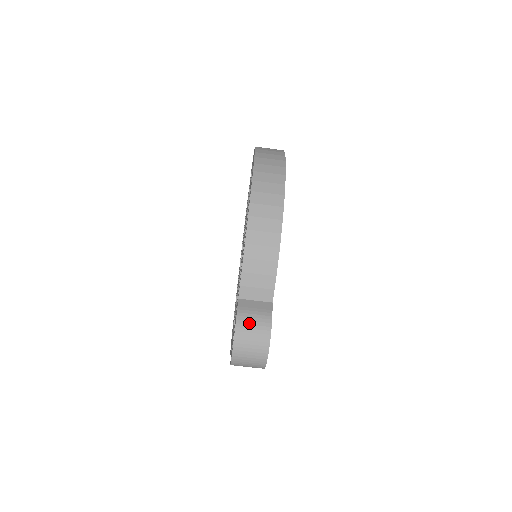
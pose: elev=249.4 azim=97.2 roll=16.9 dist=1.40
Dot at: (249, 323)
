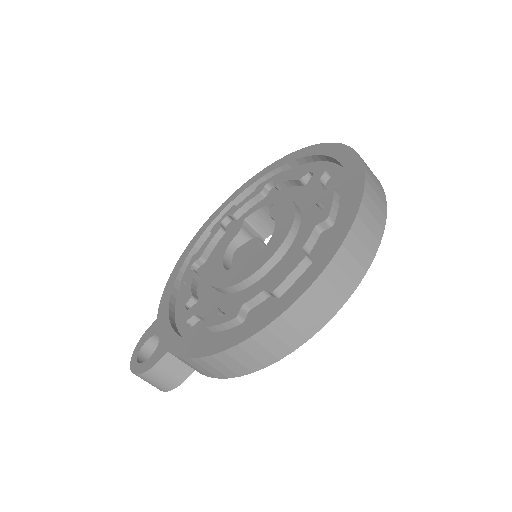
Dot at: (157, 378)
